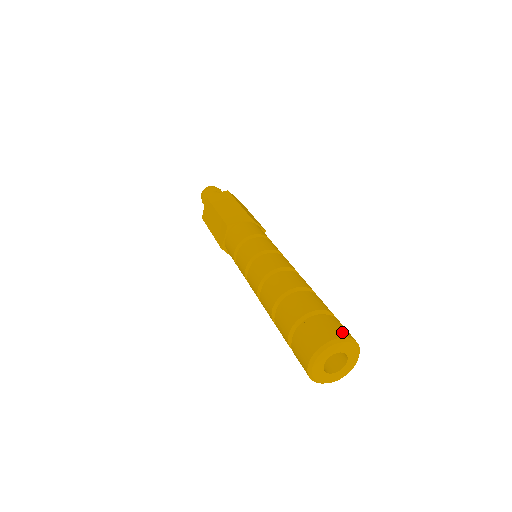
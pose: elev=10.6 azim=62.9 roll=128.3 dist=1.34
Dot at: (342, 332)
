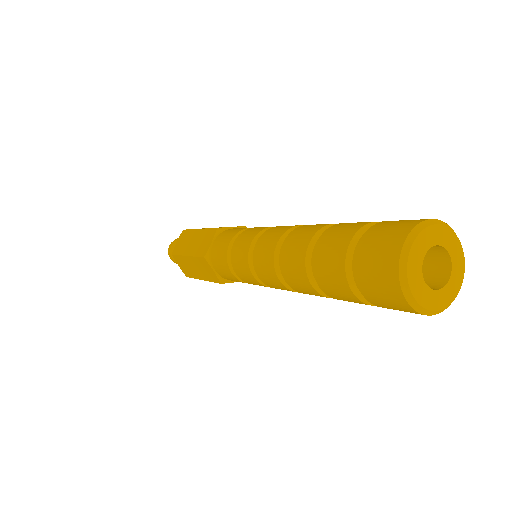
Dot at: occluded
